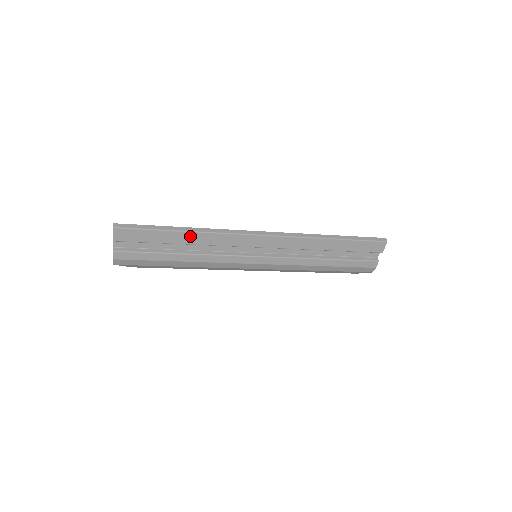
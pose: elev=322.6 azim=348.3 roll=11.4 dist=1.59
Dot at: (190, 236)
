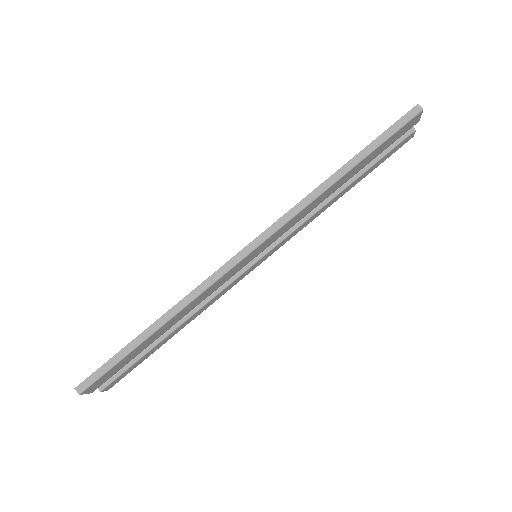
Dot at: (168, 324)
